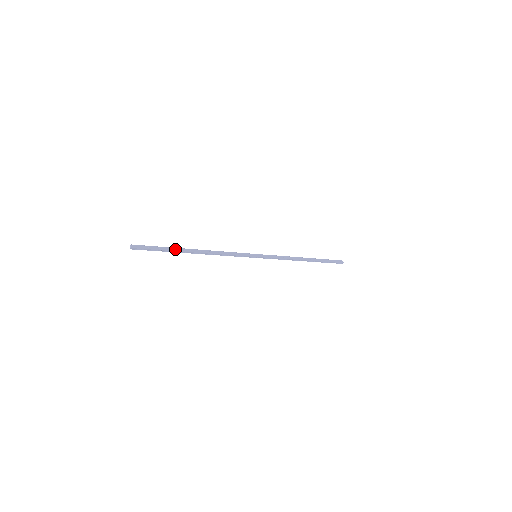
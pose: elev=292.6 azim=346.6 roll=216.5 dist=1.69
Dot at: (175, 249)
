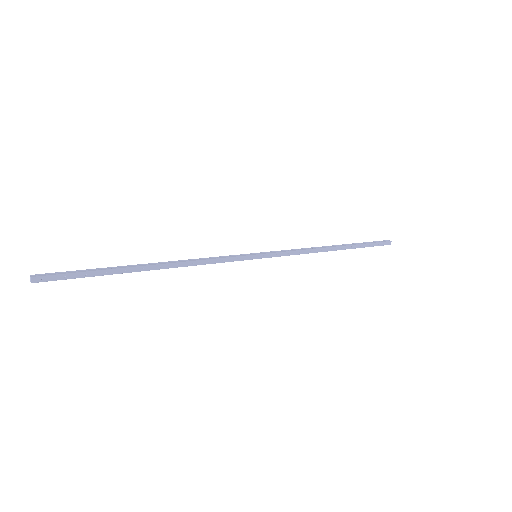
Dot at: (115, 271)
